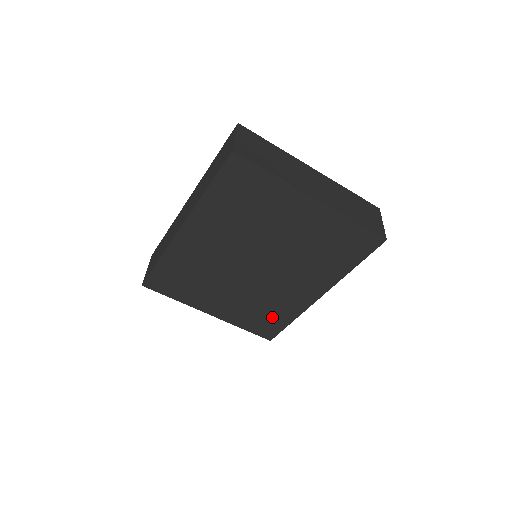
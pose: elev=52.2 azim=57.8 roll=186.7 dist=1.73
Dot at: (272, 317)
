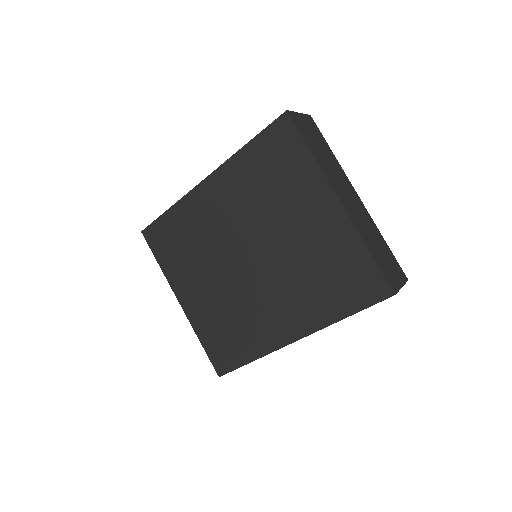
Dot at: (235, 342)
